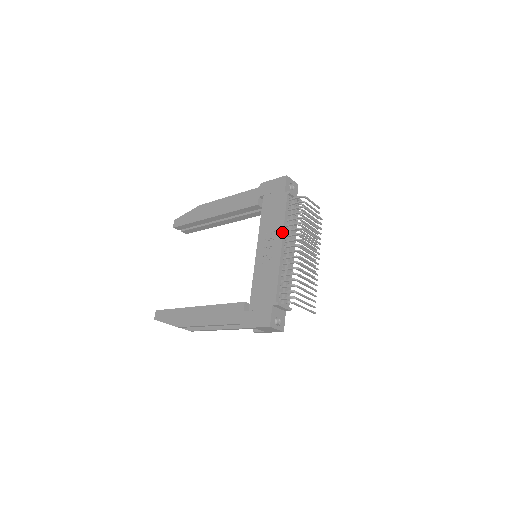
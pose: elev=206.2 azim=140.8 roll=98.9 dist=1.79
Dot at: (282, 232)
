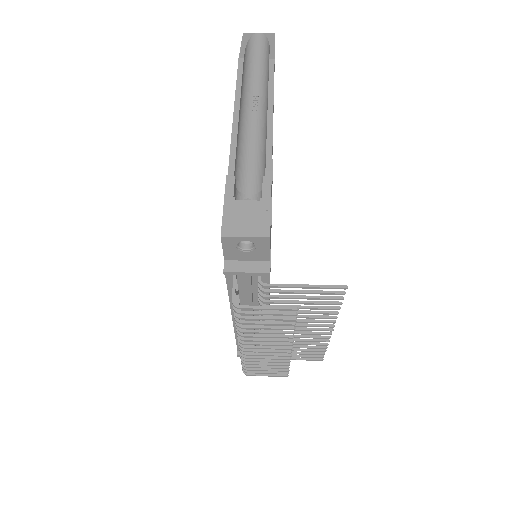
Dot at: (230, 306)
